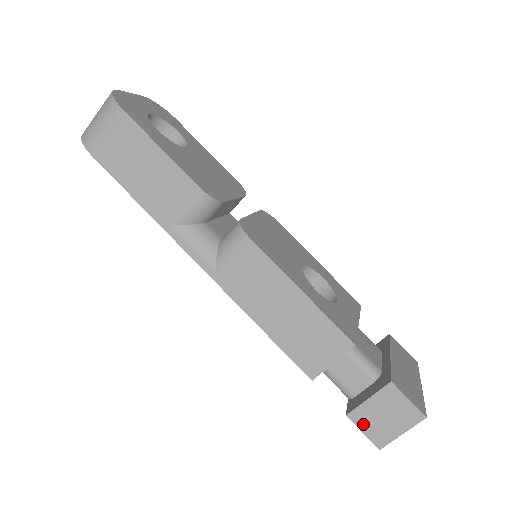
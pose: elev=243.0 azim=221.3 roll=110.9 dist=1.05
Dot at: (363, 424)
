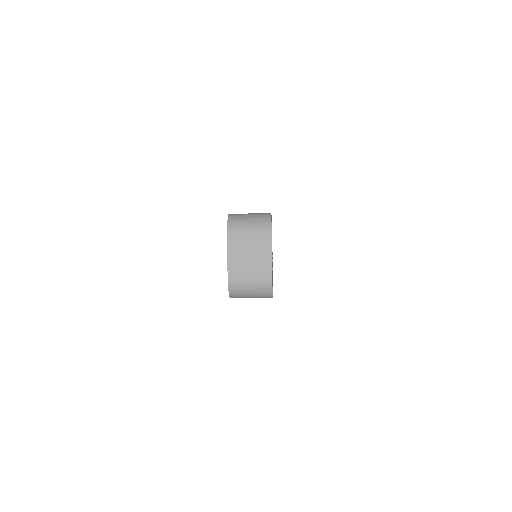
Dot at: occluded
